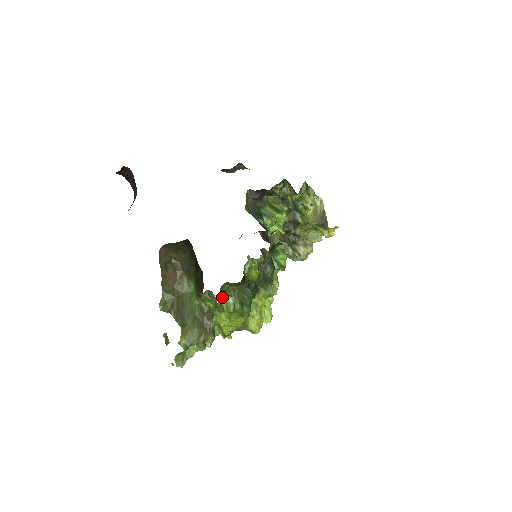
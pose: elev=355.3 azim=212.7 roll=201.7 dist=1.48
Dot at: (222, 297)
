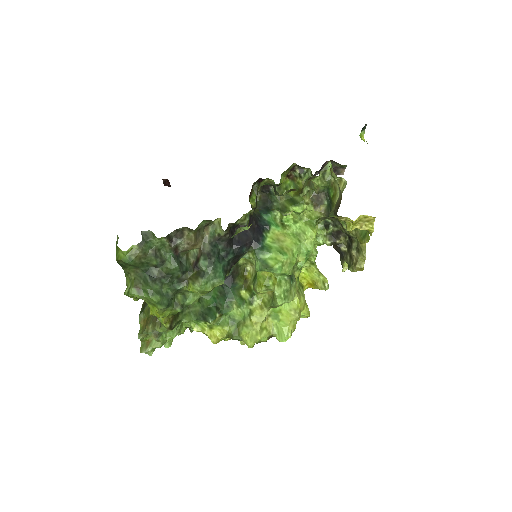
Dot at: (128, 281)
